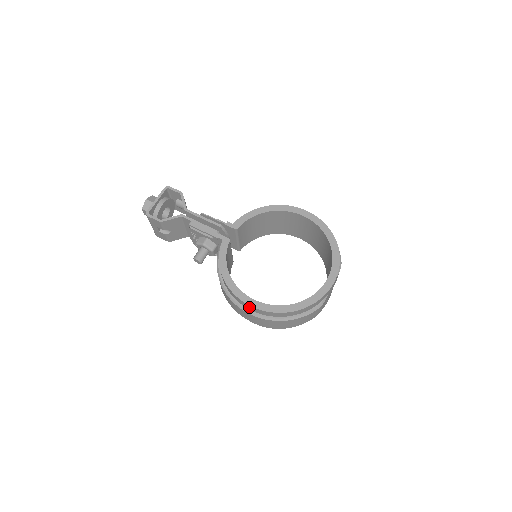
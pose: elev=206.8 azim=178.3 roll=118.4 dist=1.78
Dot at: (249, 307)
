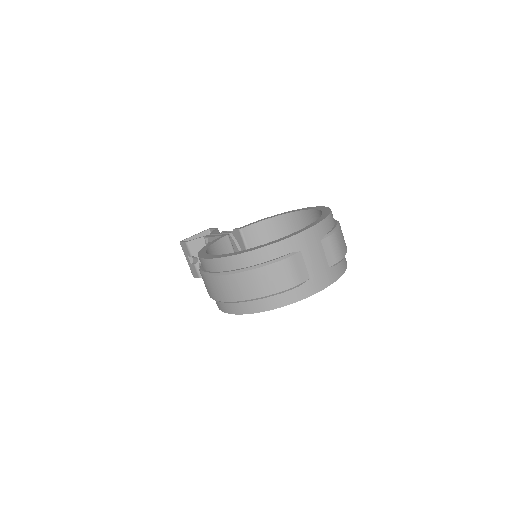
Dot at: (206, 264)
